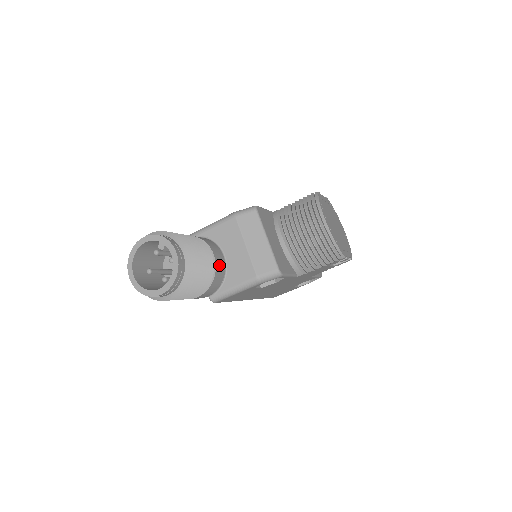
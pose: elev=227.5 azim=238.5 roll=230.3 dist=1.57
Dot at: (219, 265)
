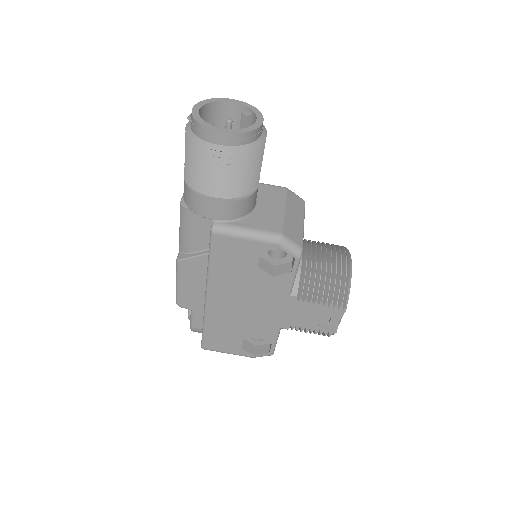
Dot at: (254, 198)
